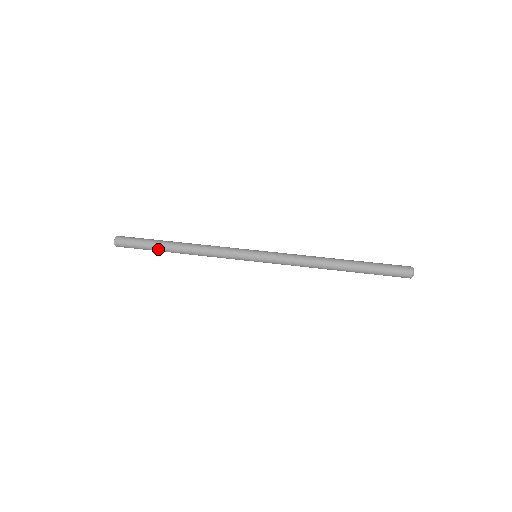
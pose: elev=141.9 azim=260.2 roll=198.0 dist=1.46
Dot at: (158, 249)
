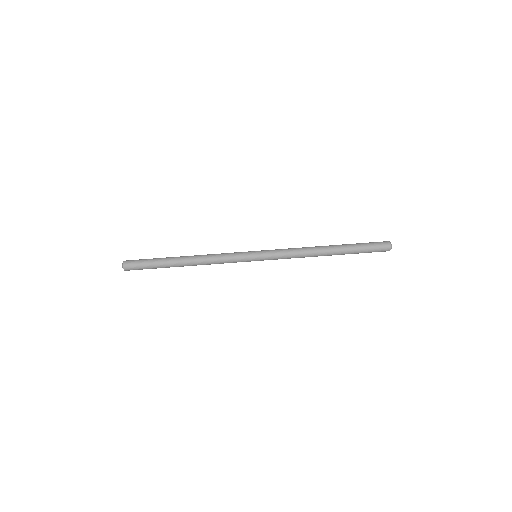
Dot at: (167, 267)
